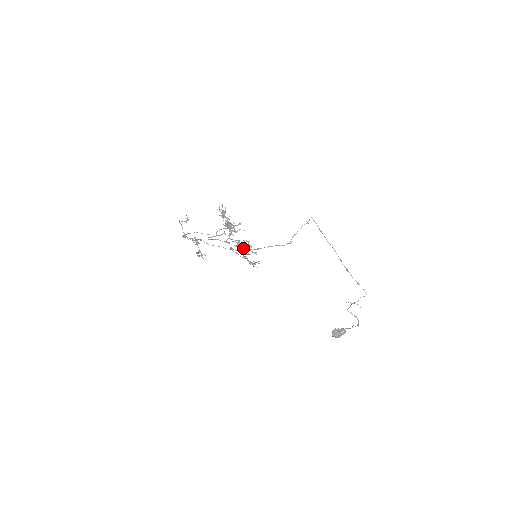
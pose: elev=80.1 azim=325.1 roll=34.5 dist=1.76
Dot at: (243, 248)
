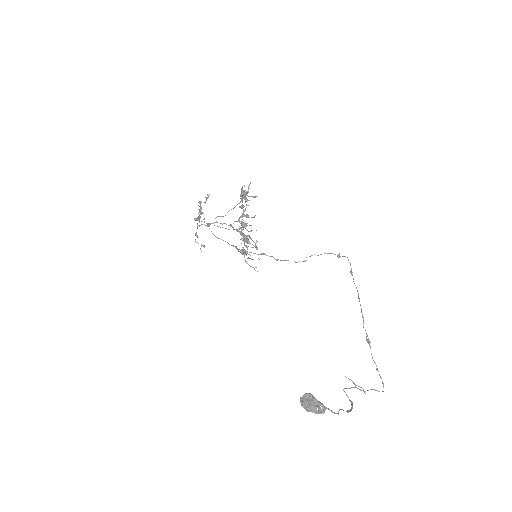
Dot at: (245, 235)
